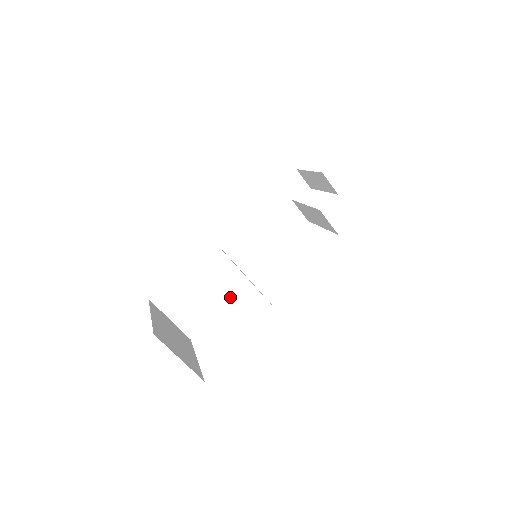
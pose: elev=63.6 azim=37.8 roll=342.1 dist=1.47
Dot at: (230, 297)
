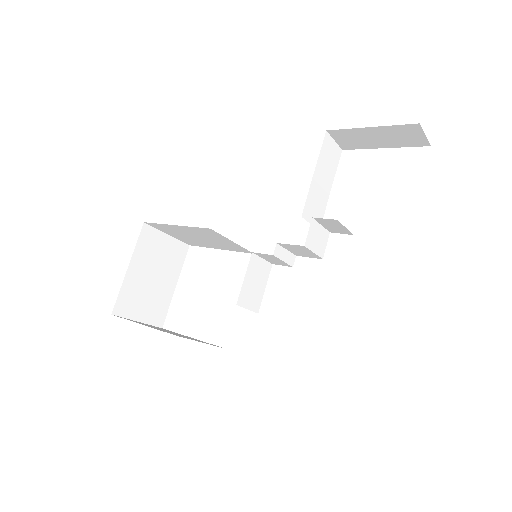
Dot at: (229, 249)
